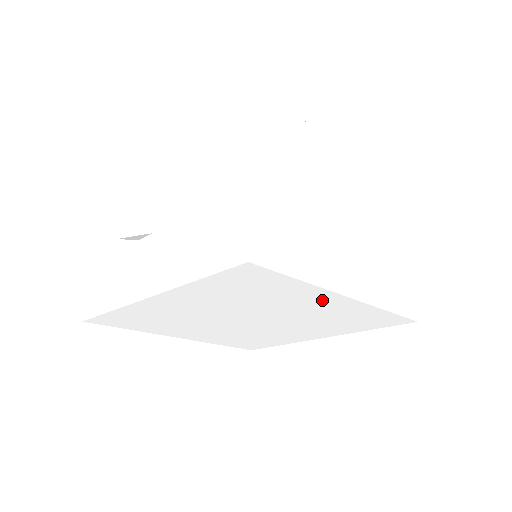
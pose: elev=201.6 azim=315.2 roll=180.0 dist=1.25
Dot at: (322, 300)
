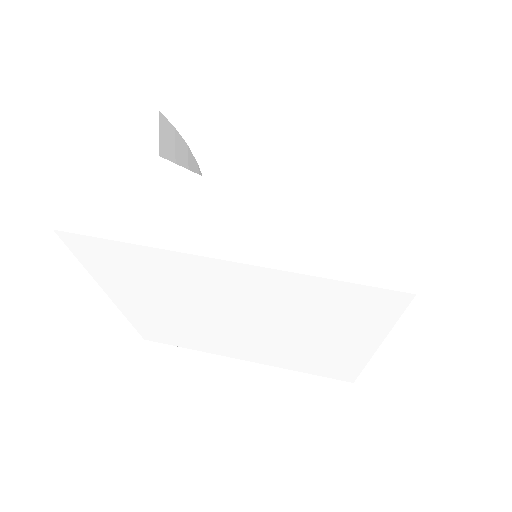
Dot at: (353, 341)
